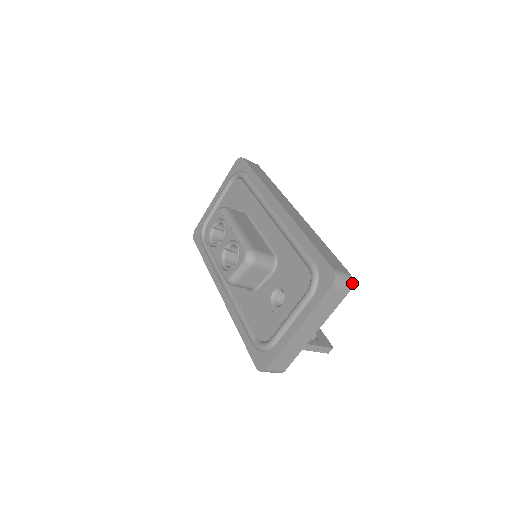
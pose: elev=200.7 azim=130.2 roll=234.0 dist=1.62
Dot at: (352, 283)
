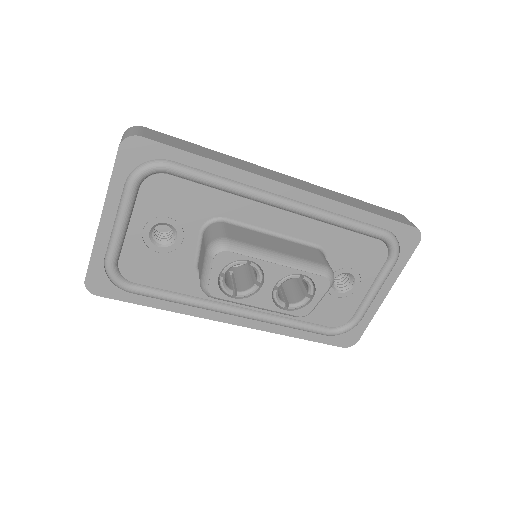
Dot at: occluded
